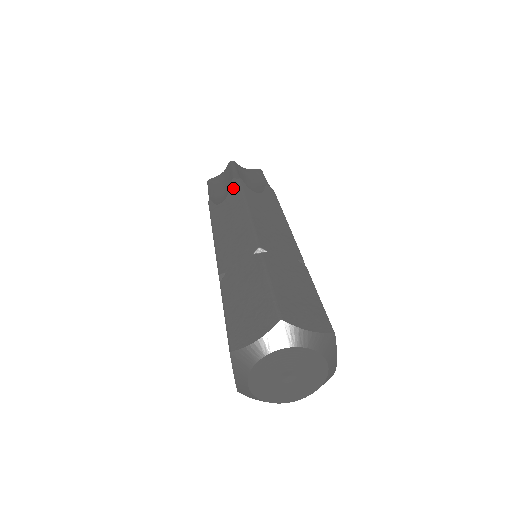
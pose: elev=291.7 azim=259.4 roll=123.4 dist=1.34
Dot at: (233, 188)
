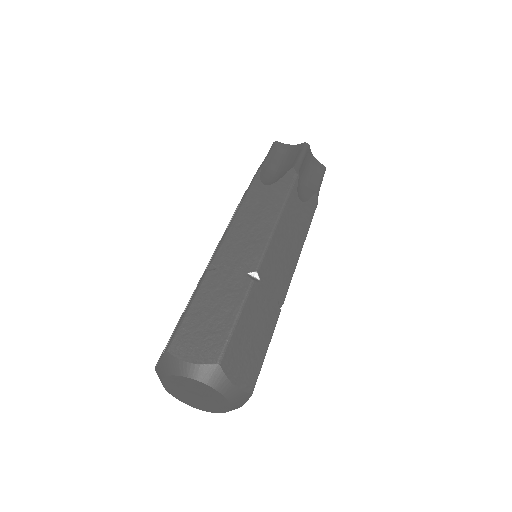
Dot at: (285, 180)
